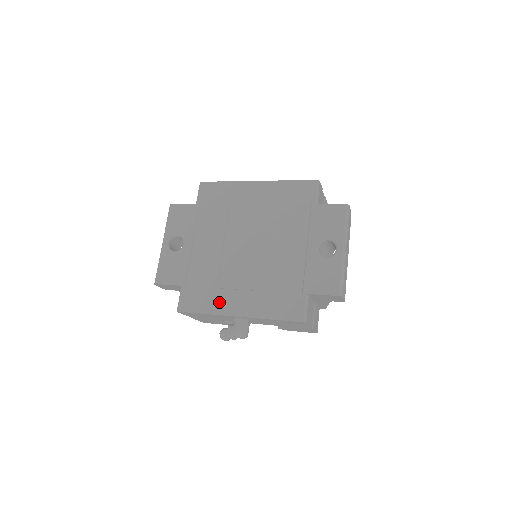
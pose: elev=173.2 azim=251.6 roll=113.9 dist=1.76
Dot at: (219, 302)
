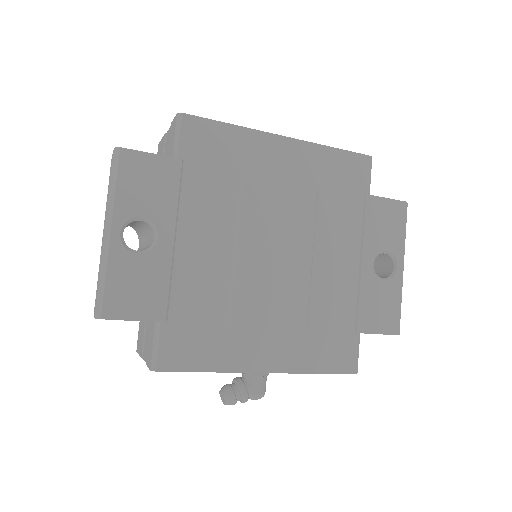
Dot at: (233, 350)
